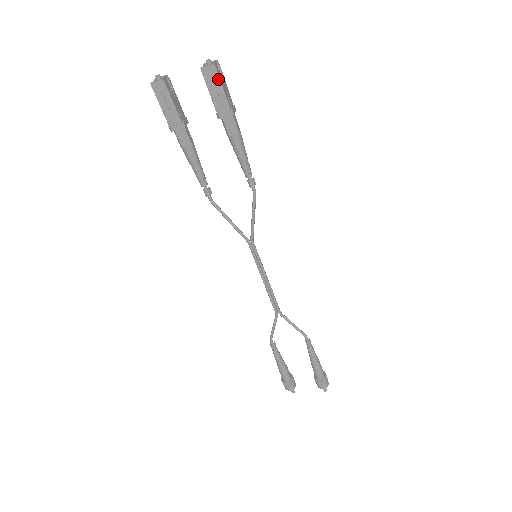
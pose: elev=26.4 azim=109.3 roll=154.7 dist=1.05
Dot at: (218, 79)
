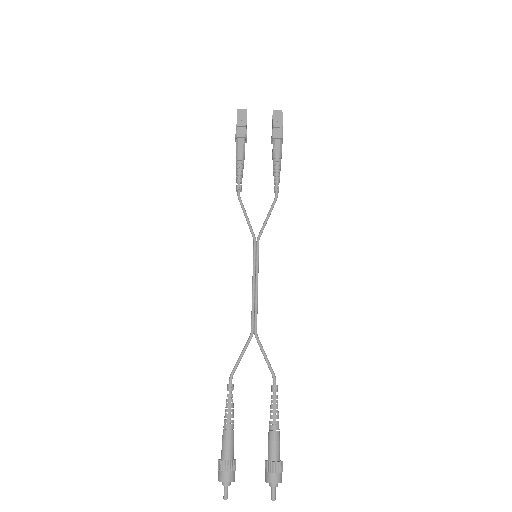
Dot at: (281, 118)
